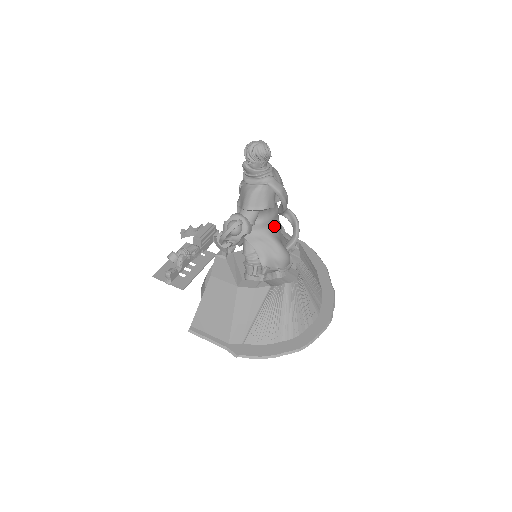
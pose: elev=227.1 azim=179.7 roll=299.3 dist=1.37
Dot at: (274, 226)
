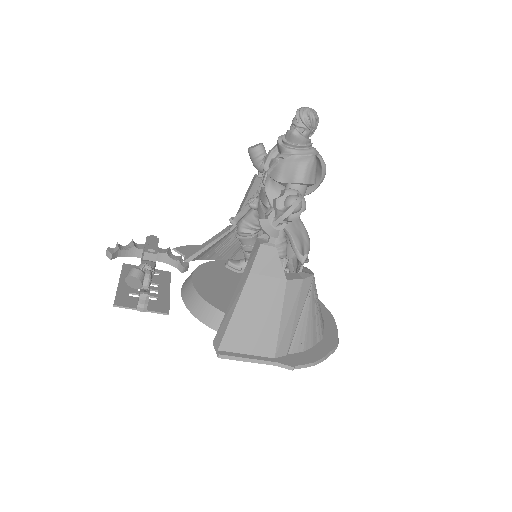
Dot at: occluded
